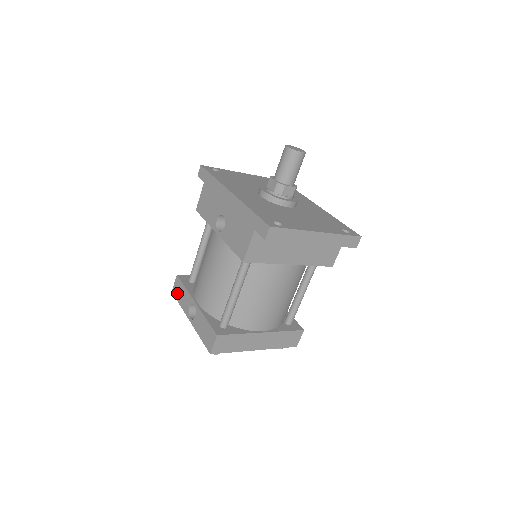
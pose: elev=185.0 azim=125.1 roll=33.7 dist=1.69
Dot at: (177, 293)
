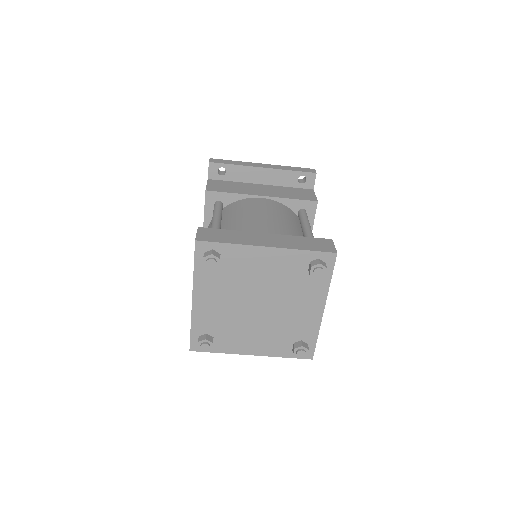
Dot at: occluded
